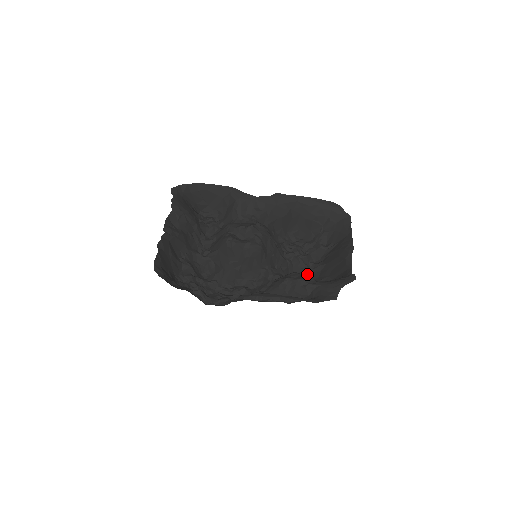
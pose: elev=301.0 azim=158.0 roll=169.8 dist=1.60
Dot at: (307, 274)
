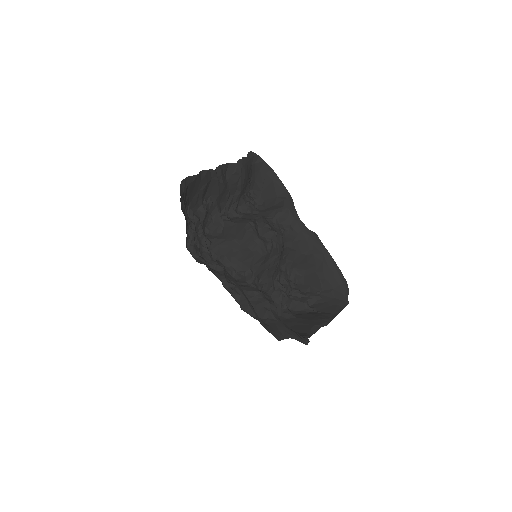
Dot at: occluded
